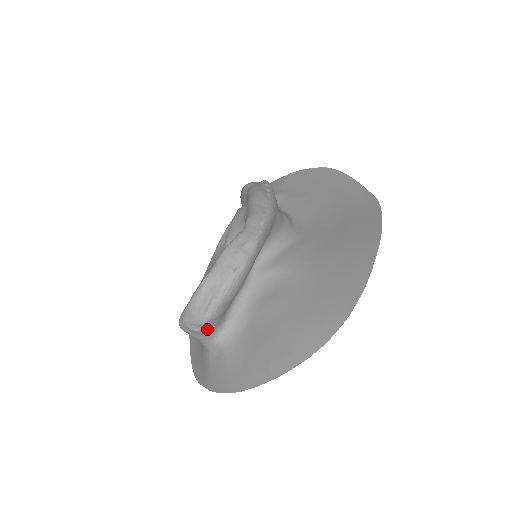
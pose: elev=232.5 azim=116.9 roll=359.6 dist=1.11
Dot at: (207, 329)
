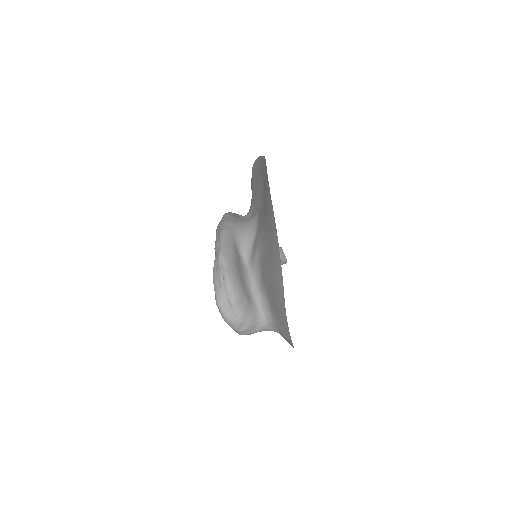
Dot at: (249, 322)
